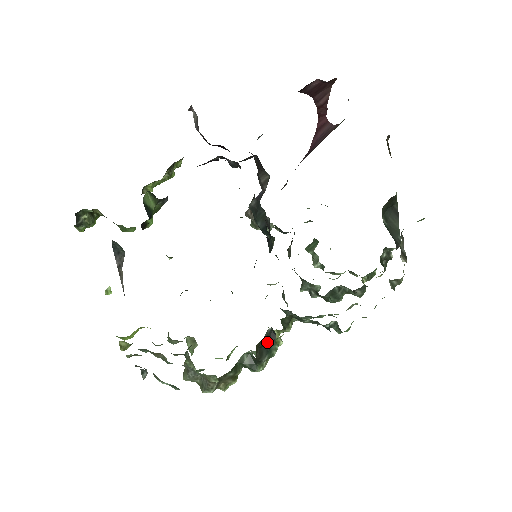
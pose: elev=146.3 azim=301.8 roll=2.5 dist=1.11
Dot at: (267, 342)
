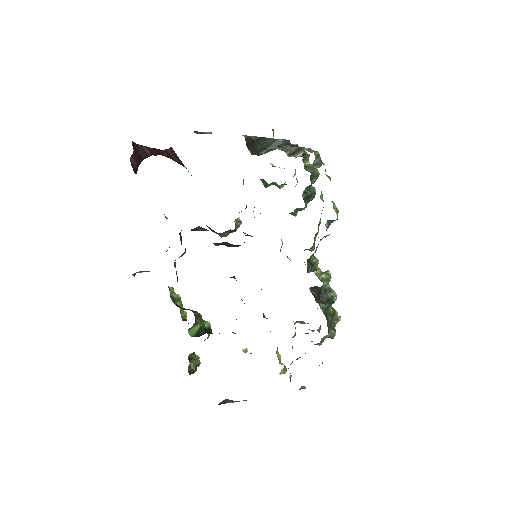
Dot at: (318, 292)
